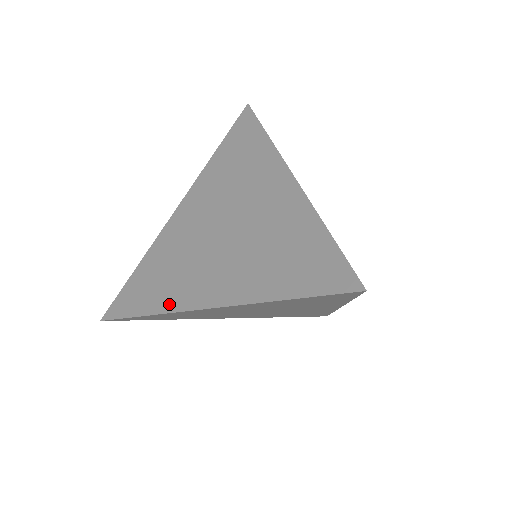
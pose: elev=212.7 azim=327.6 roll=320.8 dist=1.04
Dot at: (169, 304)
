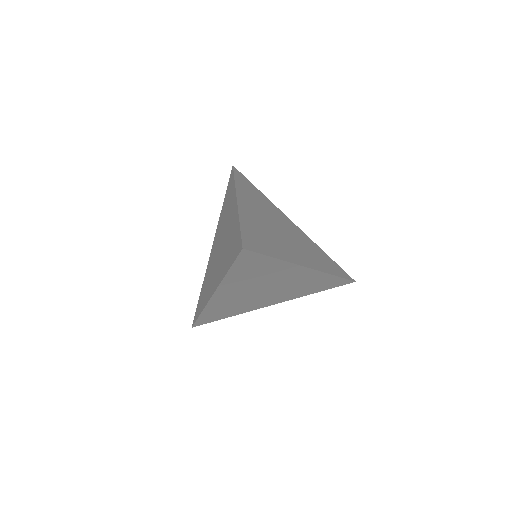
Dot at: (205, 302)
